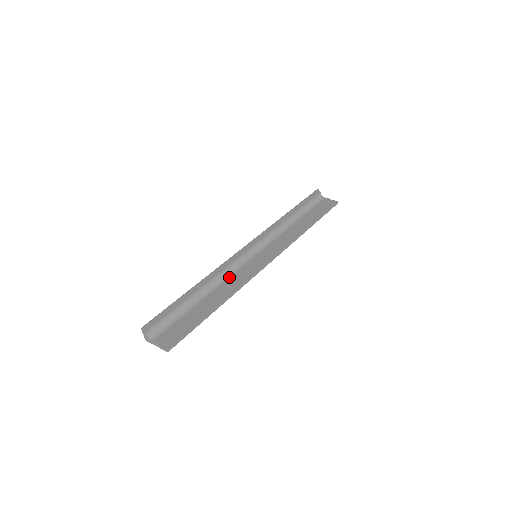
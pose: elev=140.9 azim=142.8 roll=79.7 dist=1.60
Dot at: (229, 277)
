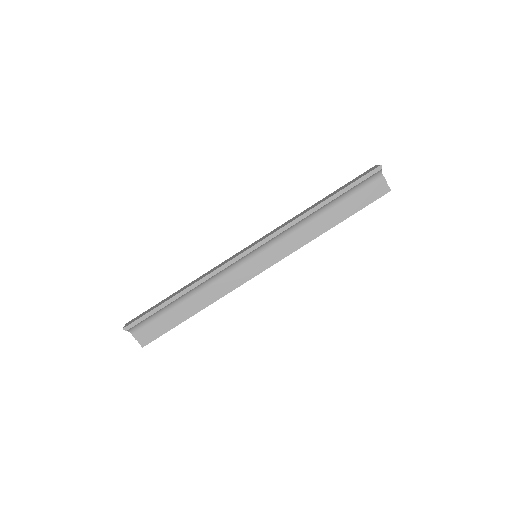
Dot at: (218, 279)
